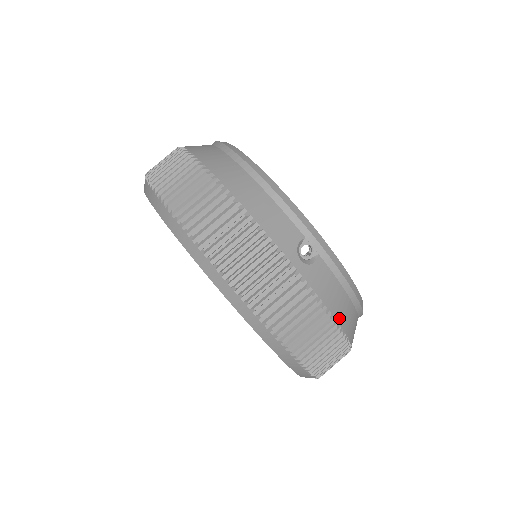
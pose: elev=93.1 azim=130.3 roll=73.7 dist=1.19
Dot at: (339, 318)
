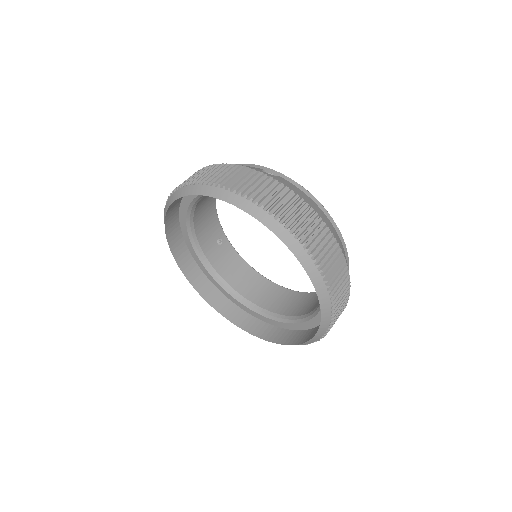
Dot at: (309, 204)
